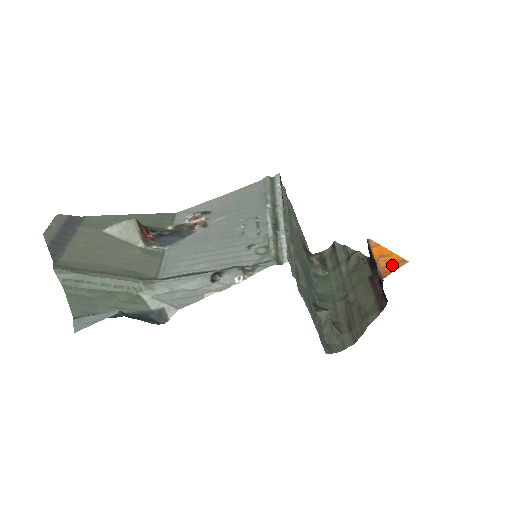
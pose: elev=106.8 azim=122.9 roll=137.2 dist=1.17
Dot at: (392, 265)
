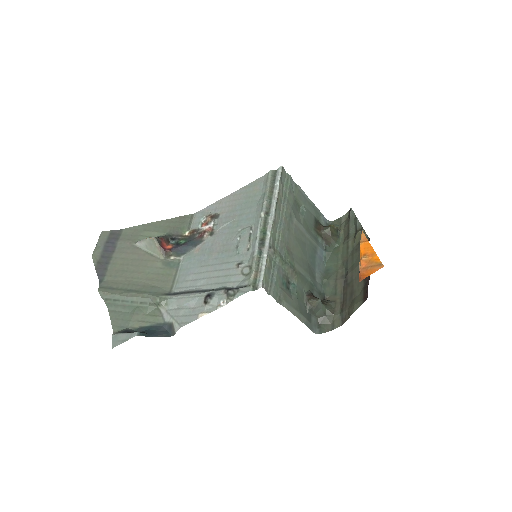
Dot at: (370, 268)
